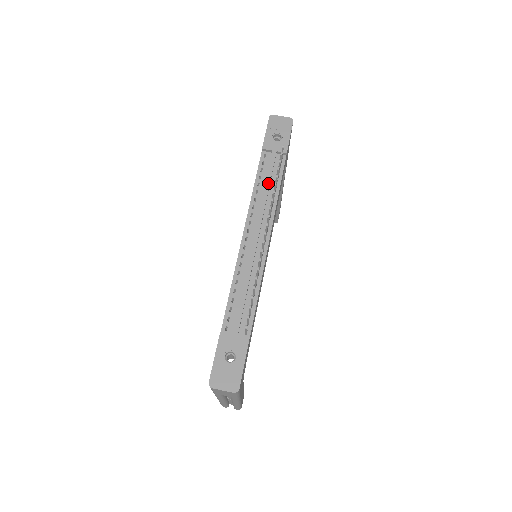
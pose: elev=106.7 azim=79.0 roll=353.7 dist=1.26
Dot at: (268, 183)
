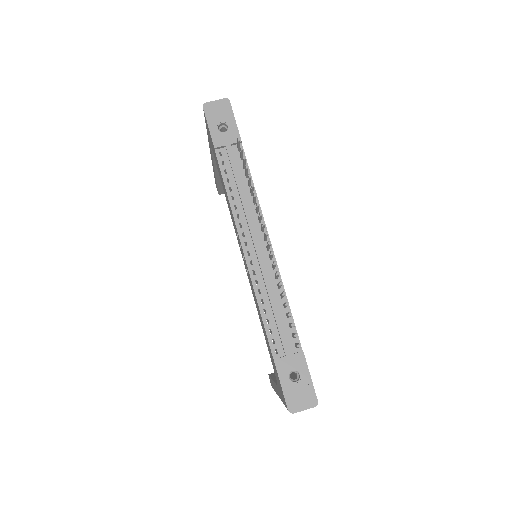
Dot at: (240, 184)
